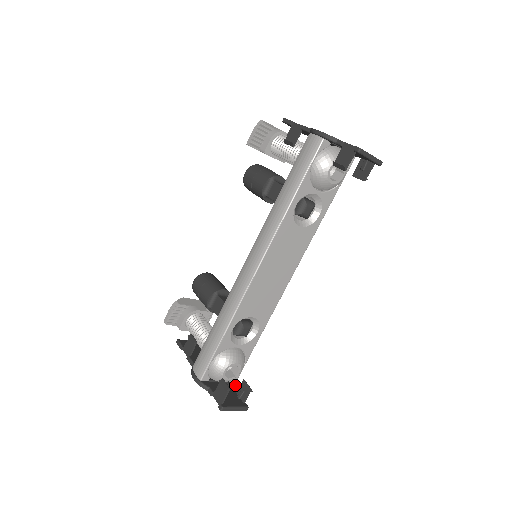
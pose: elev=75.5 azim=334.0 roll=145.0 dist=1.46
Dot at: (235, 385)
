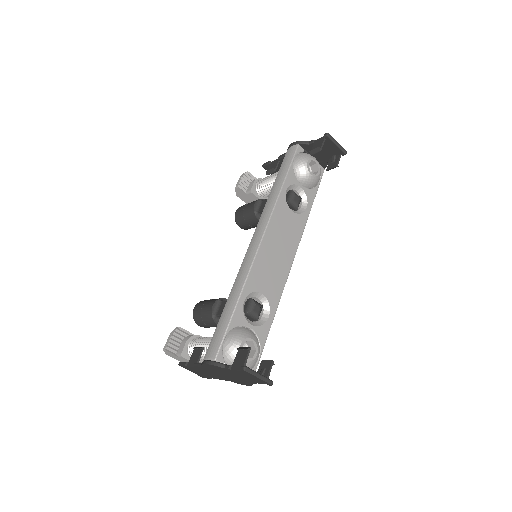
Dot at: occluded
